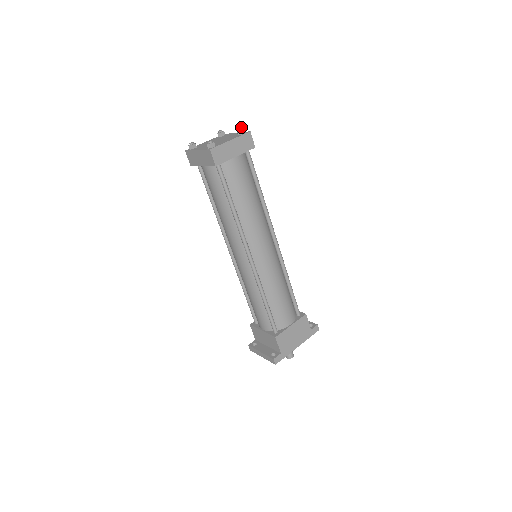
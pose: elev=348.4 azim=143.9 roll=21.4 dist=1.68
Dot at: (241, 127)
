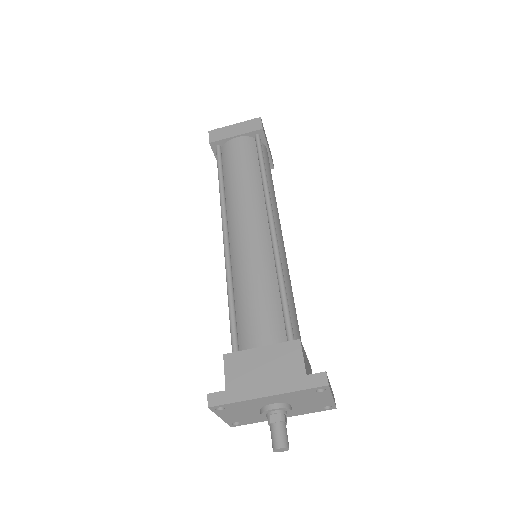
Dot at: occluded
